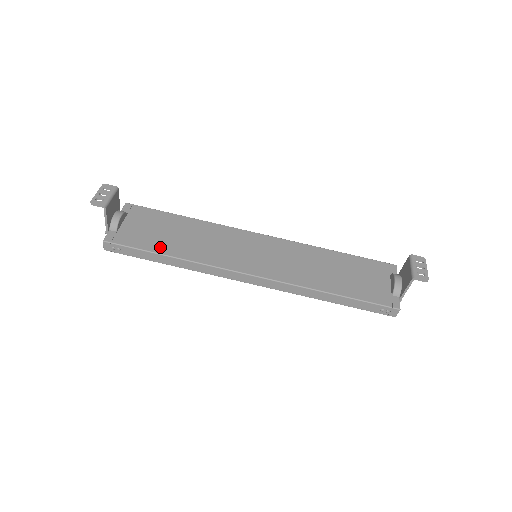
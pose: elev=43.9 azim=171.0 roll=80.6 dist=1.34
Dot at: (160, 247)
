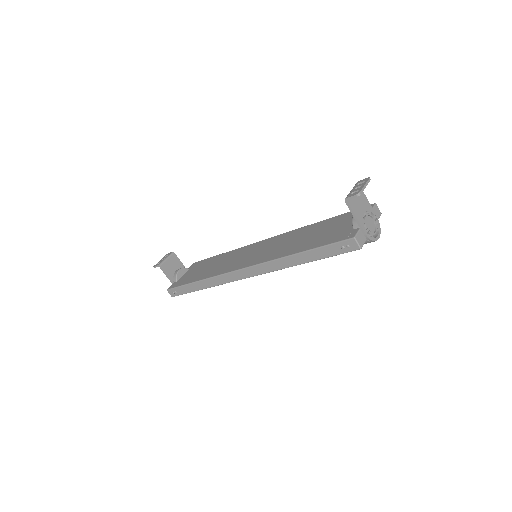
Dot at: (194, 279)
